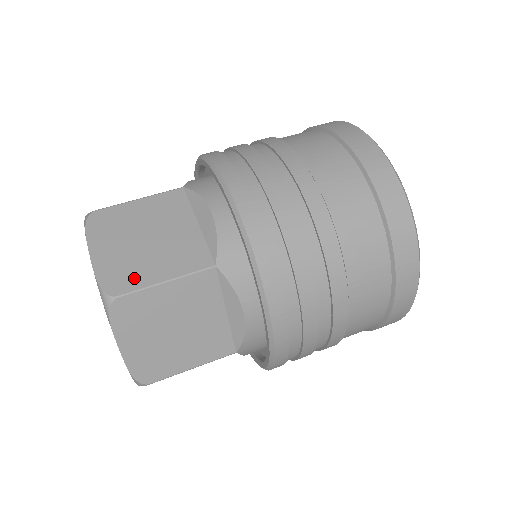
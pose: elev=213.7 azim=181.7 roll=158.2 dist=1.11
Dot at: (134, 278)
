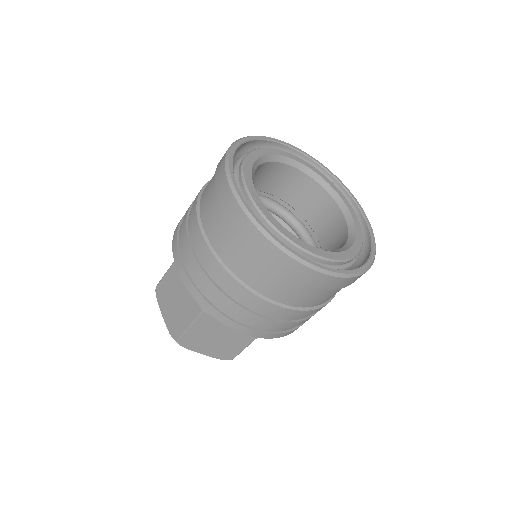
Dot at: (179, 328)
